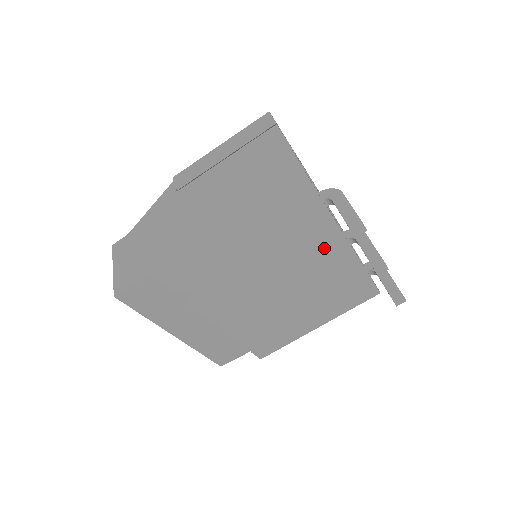
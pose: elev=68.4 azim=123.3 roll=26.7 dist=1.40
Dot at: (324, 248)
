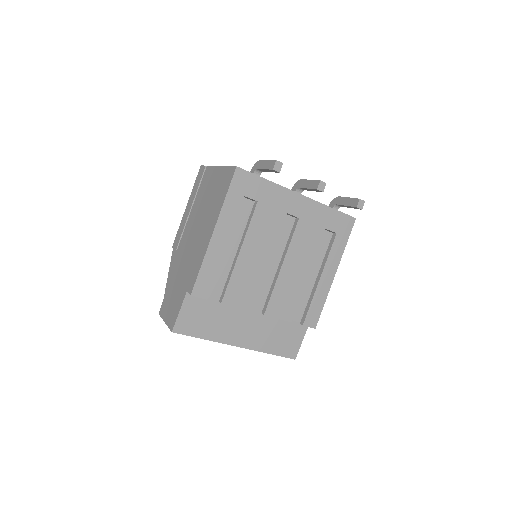
Dot at: (281, 206)
